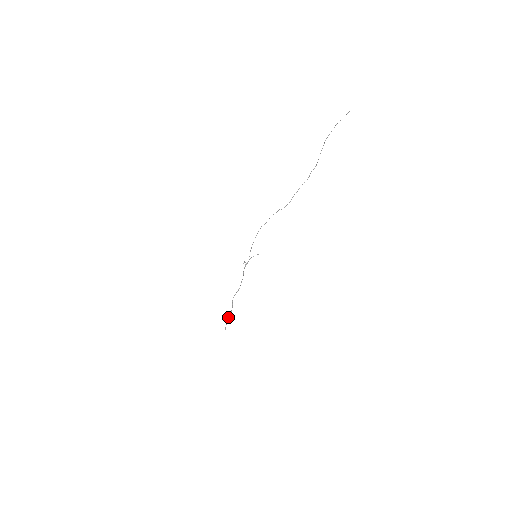
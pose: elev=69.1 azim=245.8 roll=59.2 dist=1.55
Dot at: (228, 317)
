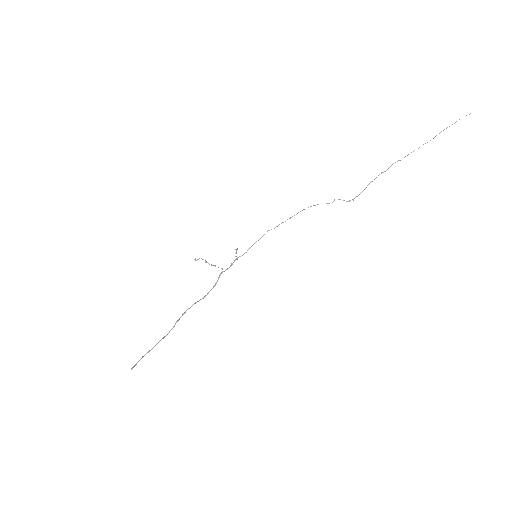
Dot at: occluded
